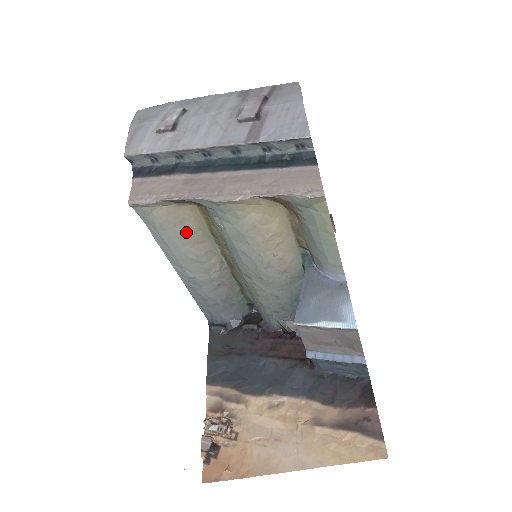
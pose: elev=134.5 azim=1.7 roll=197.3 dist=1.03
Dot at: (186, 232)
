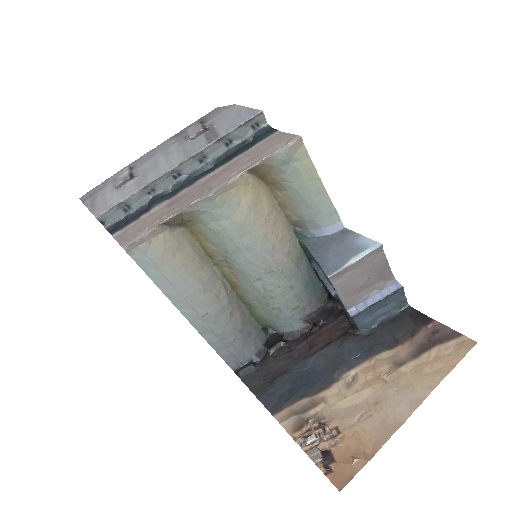
Dot at: (185, 260)
